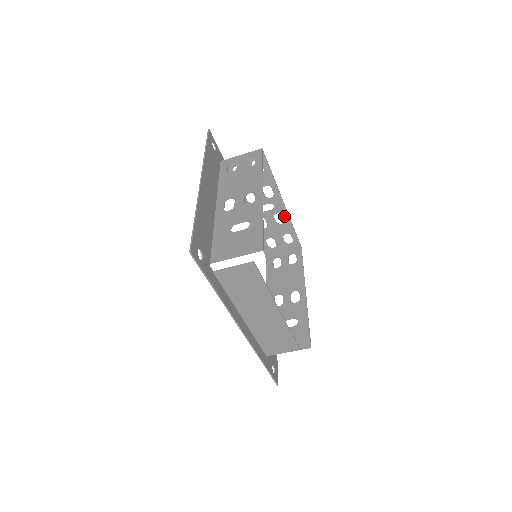
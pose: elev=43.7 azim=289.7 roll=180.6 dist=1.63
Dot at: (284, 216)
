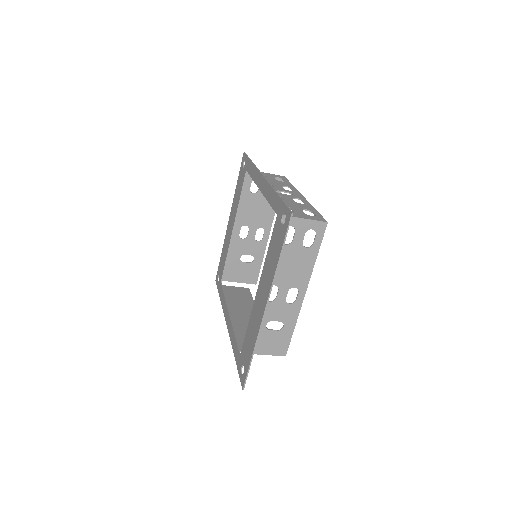
Dot at: (293, 190)
